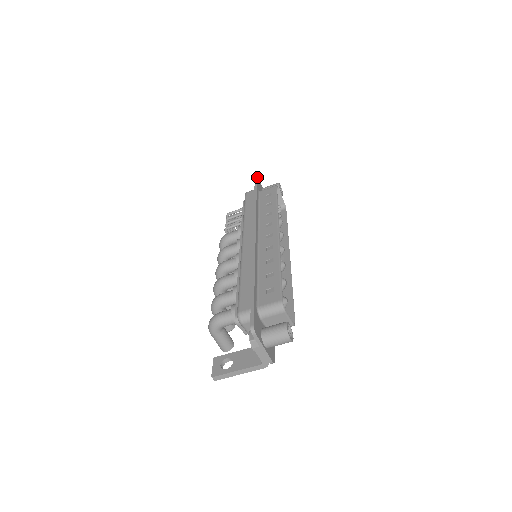
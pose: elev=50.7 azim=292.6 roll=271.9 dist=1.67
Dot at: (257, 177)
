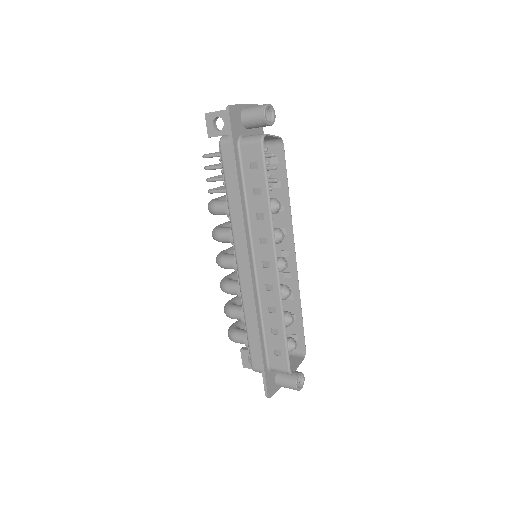
Dot at: (229, 109)
